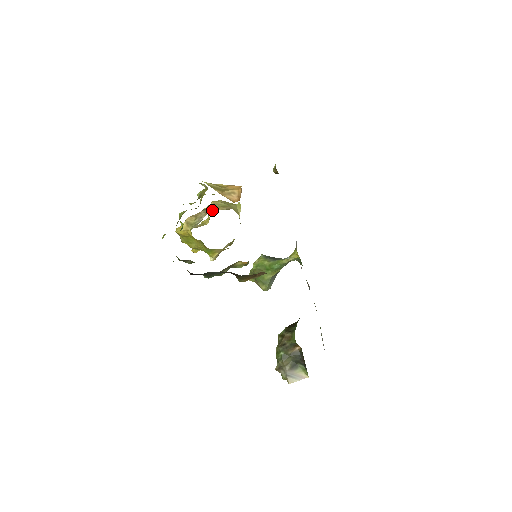
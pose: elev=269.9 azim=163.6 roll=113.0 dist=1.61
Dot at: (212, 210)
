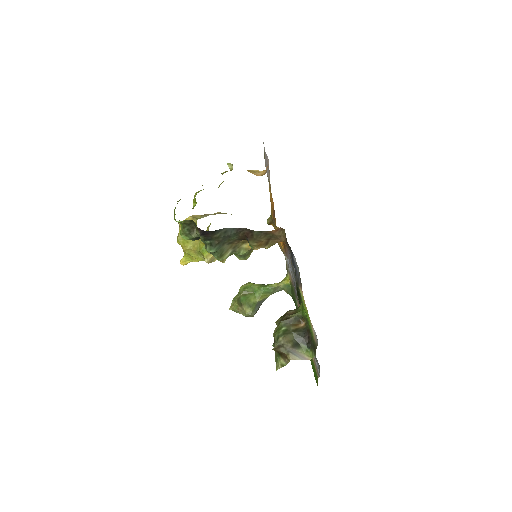
Dot at: (219, 213)
